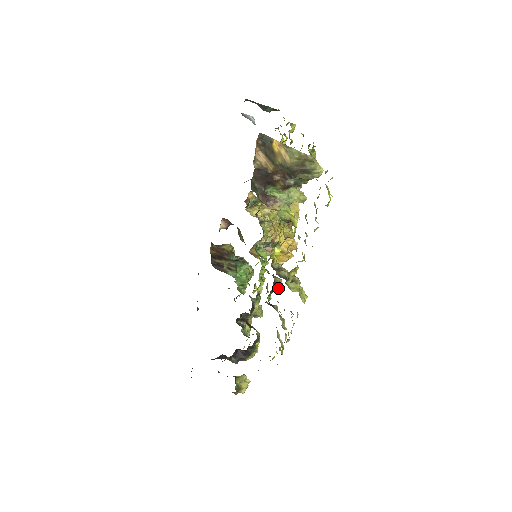
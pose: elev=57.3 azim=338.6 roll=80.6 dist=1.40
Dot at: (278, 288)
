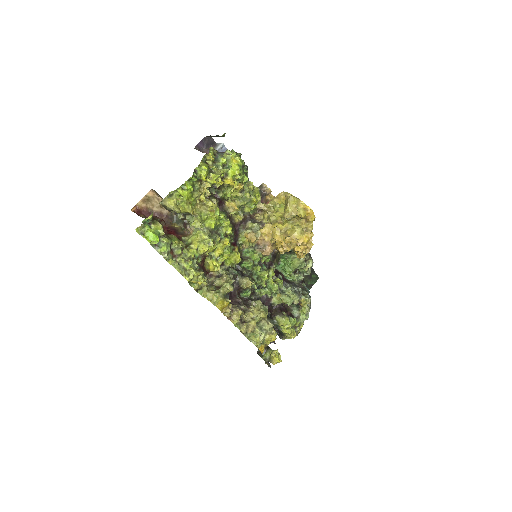
Dot at: (245, 287)
